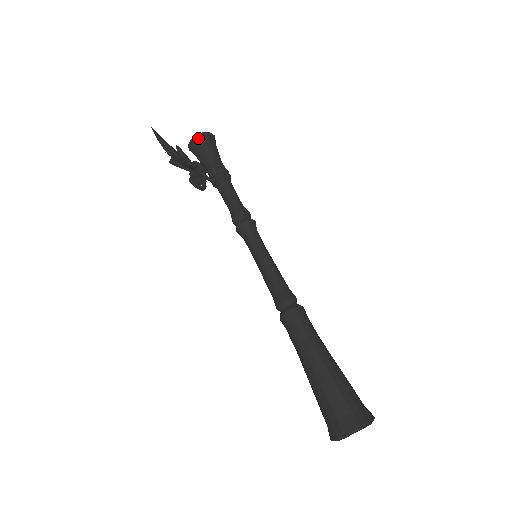
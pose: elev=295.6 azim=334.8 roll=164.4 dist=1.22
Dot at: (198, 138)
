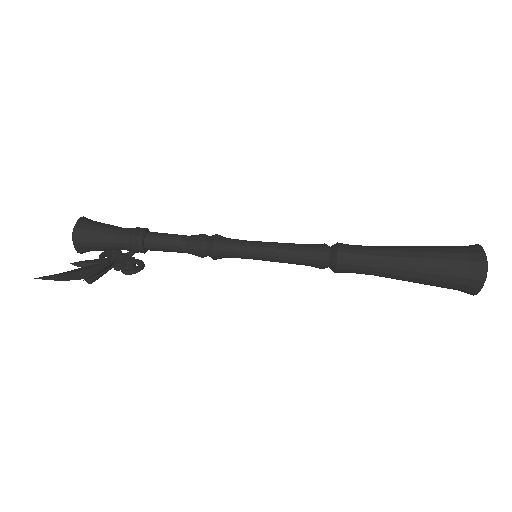
Dot at: (78, 235)
